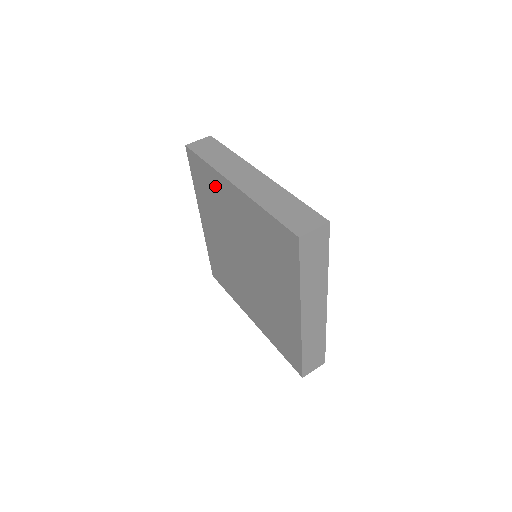
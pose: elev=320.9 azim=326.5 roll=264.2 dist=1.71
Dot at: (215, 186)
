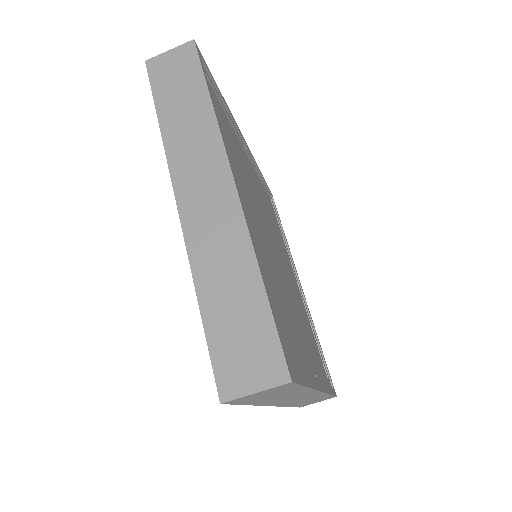
Dot at: occluded
